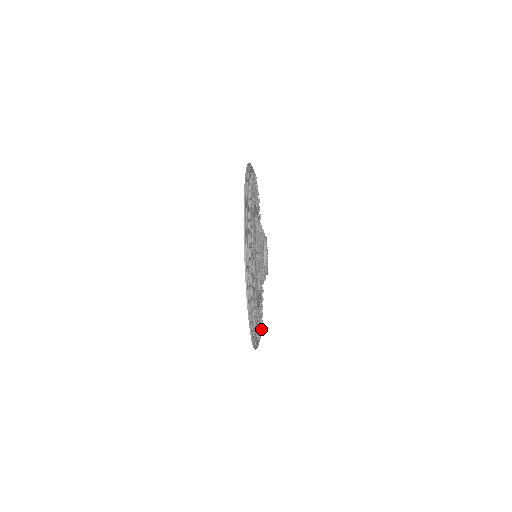
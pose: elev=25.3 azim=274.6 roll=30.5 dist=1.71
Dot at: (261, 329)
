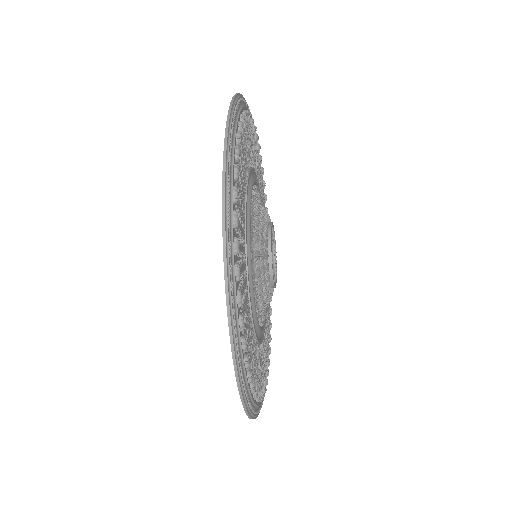
Dot at: (255, 395)
